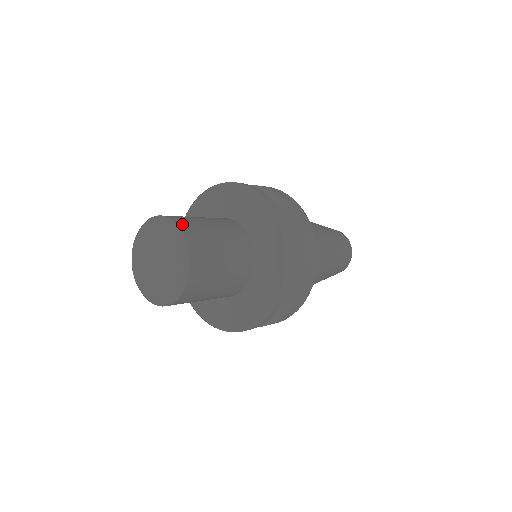
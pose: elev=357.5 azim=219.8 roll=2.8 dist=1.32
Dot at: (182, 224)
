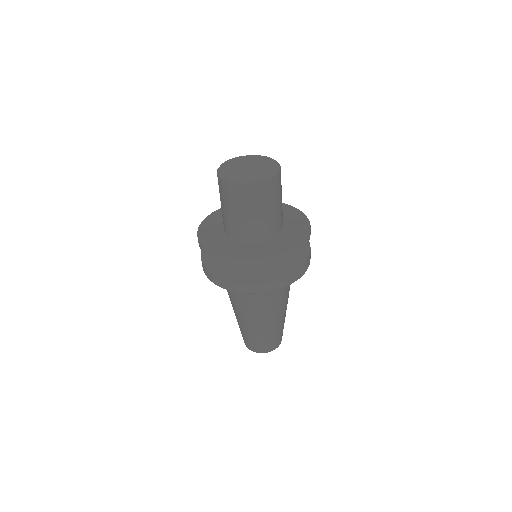
Dot at: occluded
